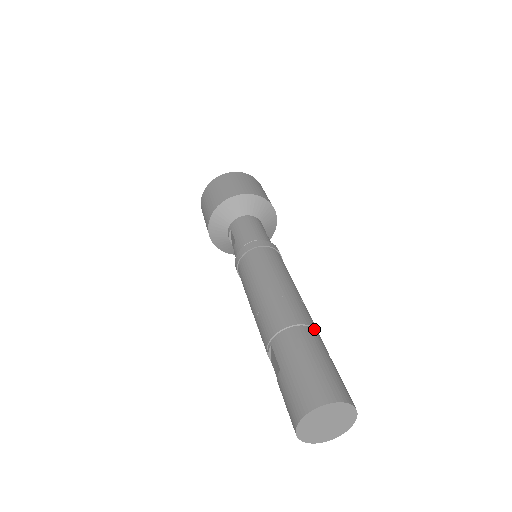
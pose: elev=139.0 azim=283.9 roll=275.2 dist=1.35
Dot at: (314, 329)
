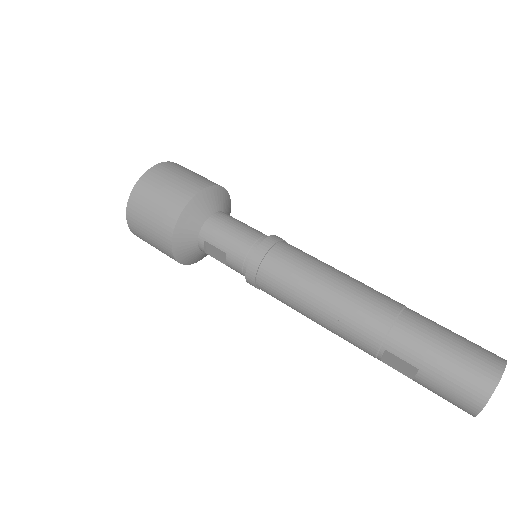
Dot at: (406, 308)
